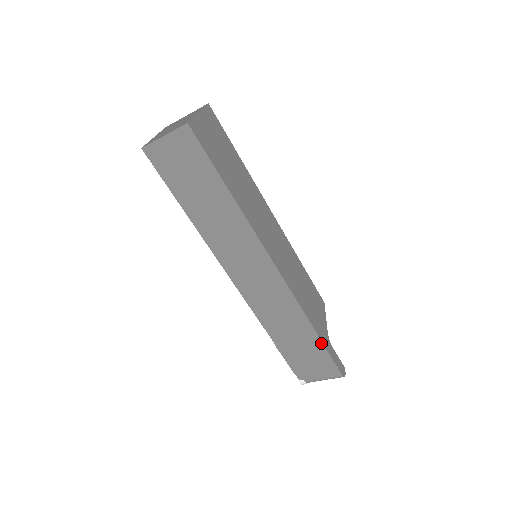
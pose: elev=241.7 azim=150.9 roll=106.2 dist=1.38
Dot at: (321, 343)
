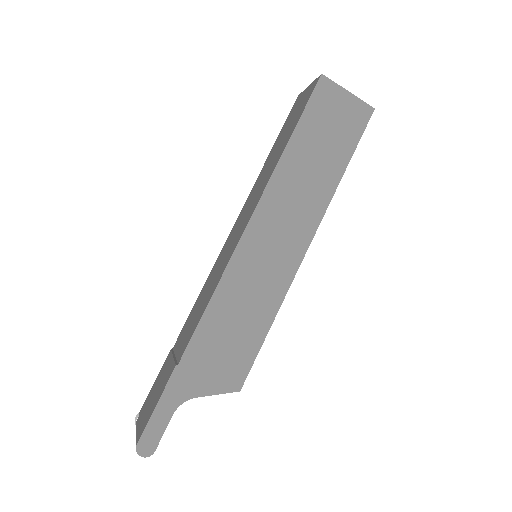
Dot at: (170, 377)
